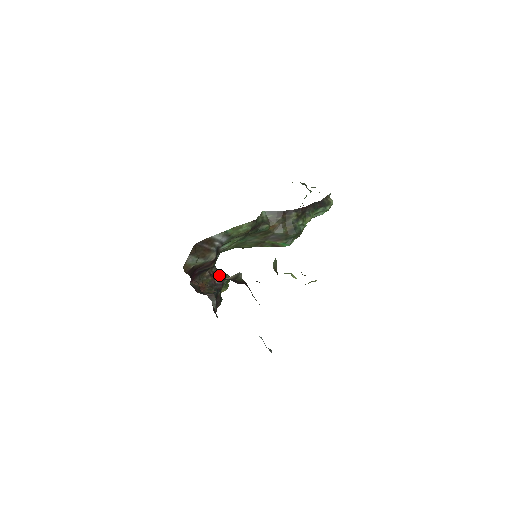
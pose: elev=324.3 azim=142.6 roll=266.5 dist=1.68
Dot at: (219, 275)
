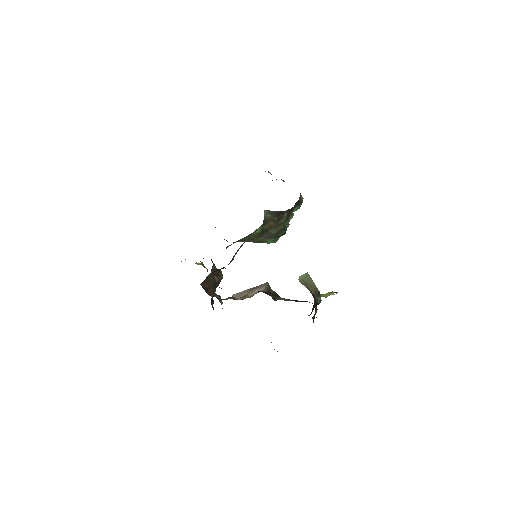
Dot at: (218, 273)
